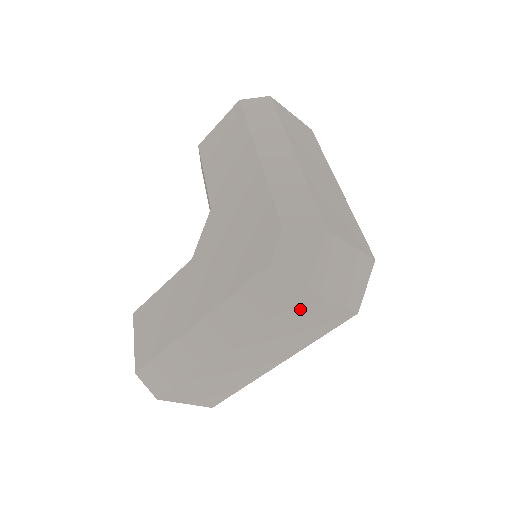
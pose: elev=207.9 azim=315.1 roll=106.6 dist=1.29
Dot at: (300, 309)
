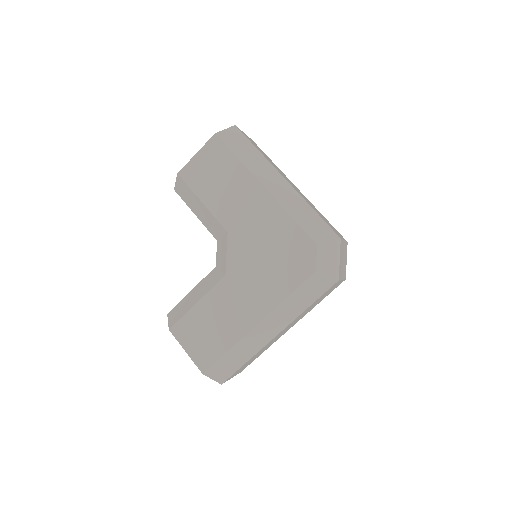
Dot at: occluded
